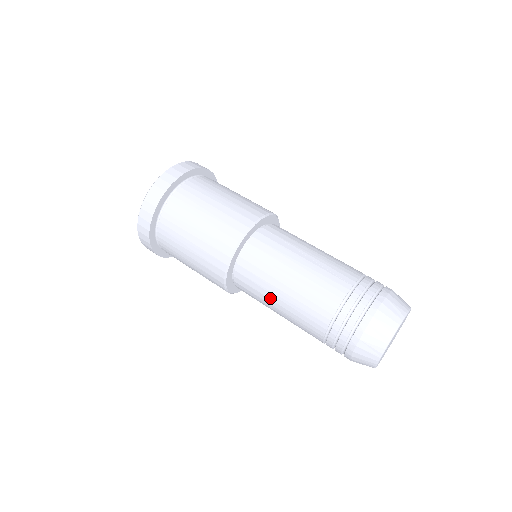
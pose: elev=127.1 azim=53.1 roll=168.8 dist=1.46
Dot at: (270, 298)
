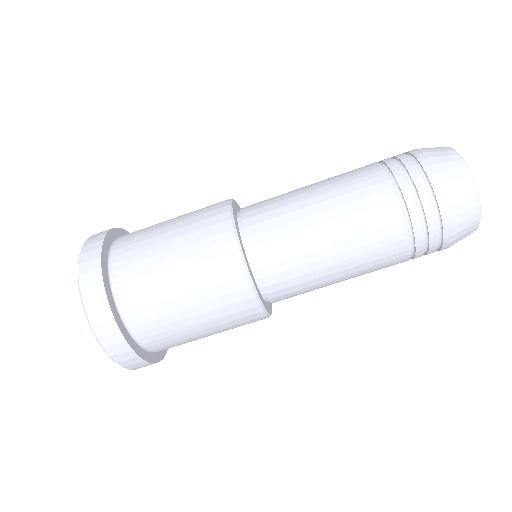
Dot at: occluded
